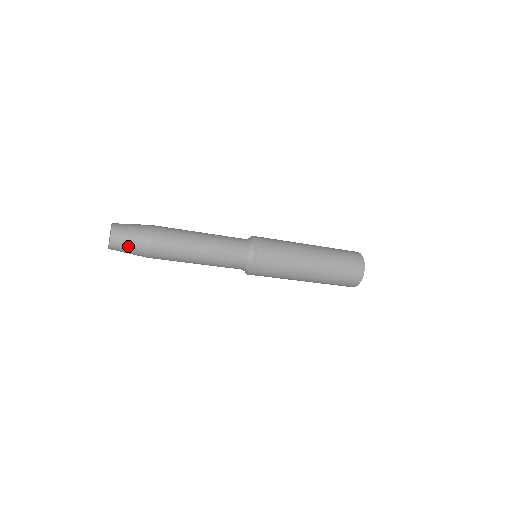
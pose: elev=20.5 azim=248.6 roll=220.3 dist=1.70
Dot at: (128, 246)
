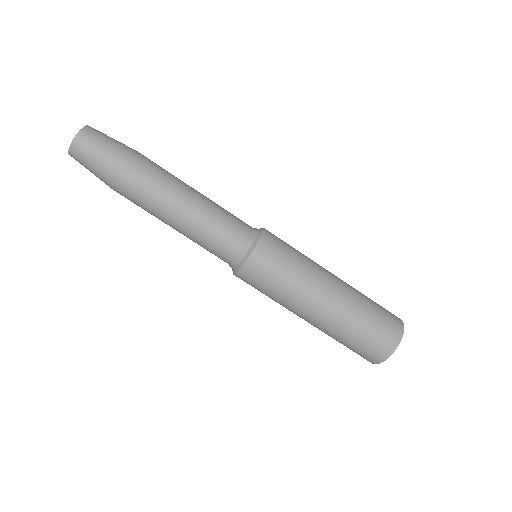
Dot at: (109, 138)
